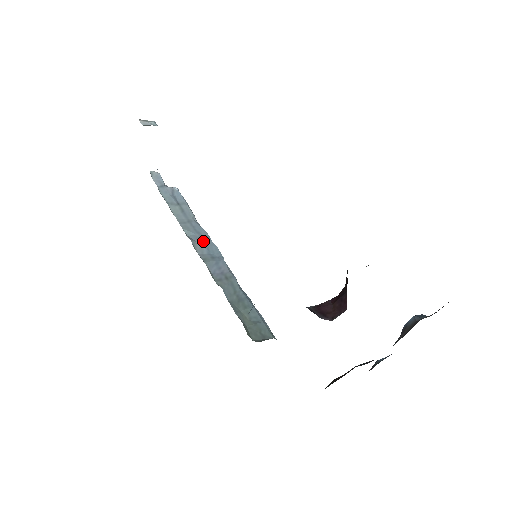
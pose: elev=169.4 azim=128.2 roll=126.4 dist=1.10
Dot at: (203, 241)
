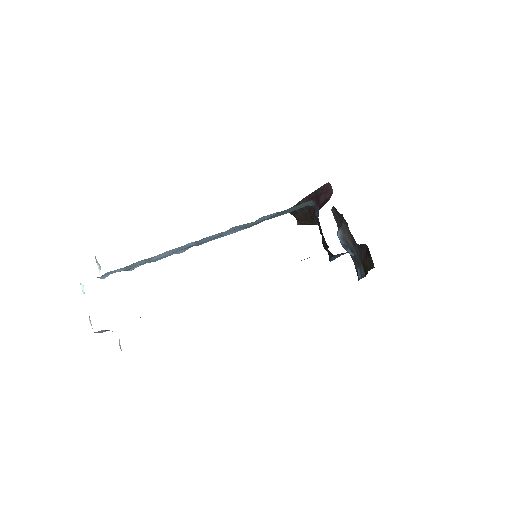
Dot at: occluded
